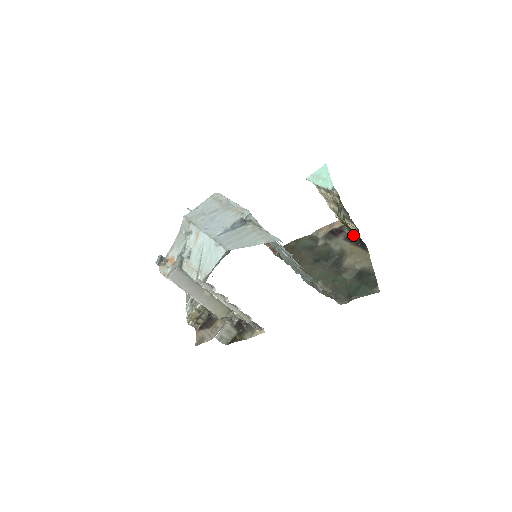
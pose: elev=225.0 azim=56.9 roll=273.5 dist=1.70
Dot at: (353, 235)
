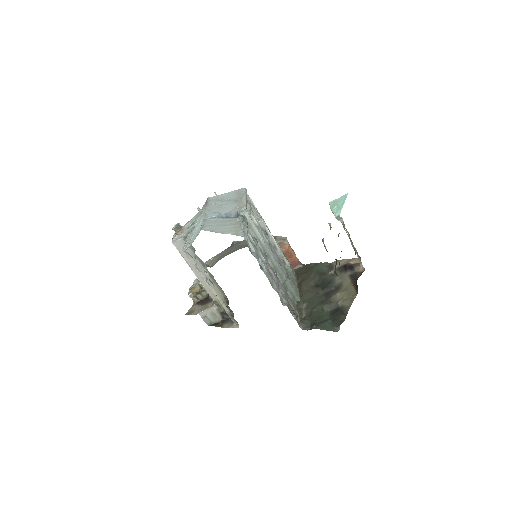
Dot at: (335, 267)
